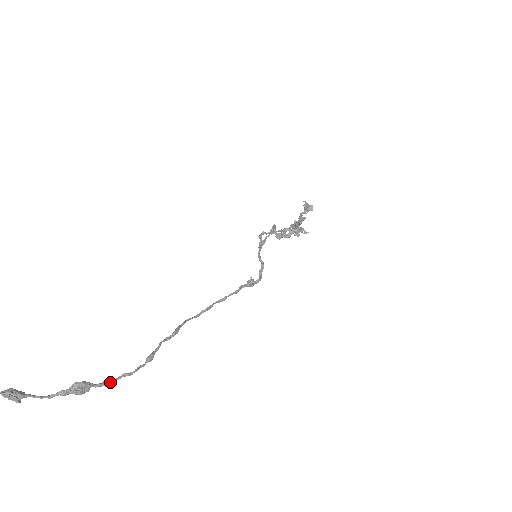
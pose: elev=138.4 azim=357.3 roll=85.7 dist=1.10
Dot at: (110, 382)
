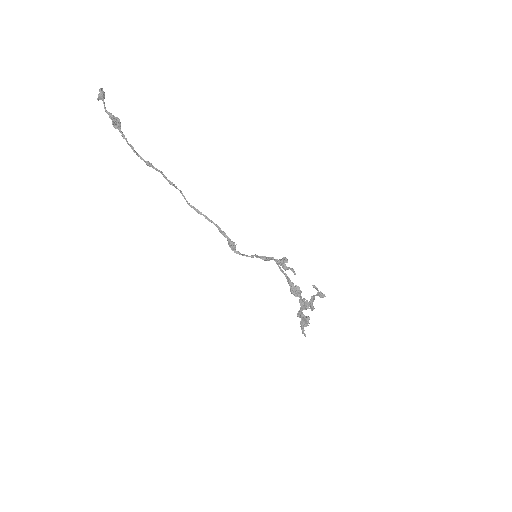
Dot at: (125, 138)
